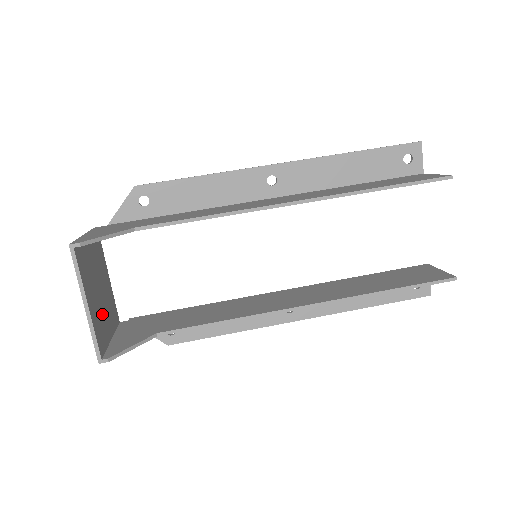
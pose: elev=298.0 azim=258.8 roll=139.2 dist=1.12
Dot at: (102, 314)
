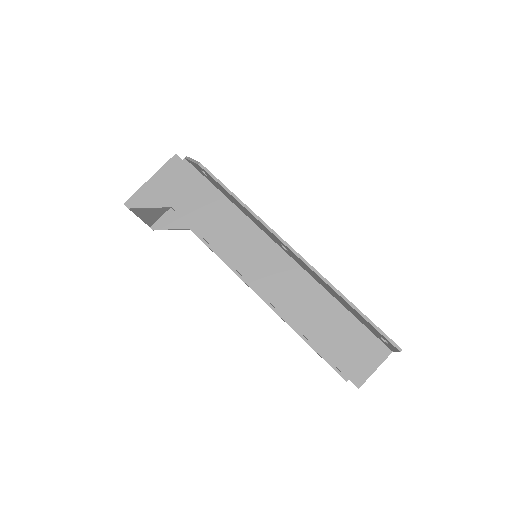
Dot at: occluded
